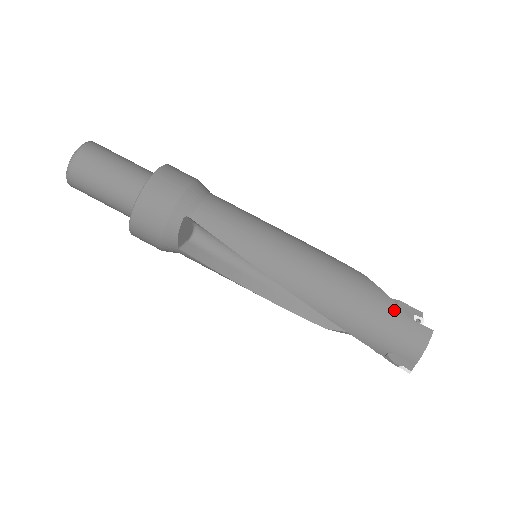
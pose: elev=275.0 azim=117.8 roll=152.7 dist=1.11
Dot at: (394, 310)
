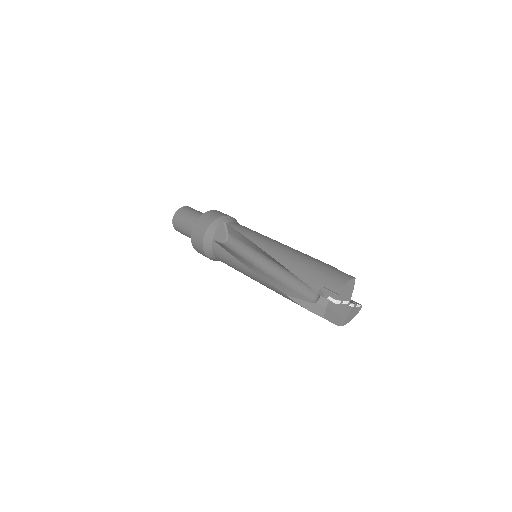
Dot at: (331, 267)
